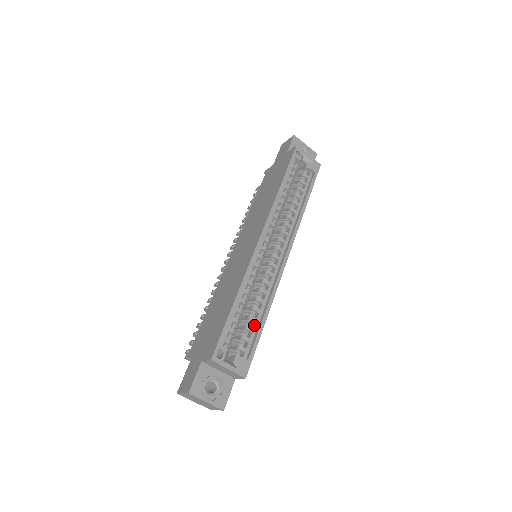
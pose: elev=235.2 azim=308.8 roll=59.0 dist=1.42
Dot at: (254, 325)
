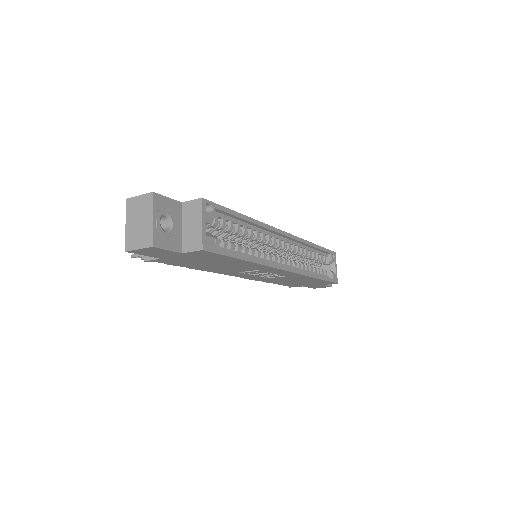
Dot at: (236, 250)
